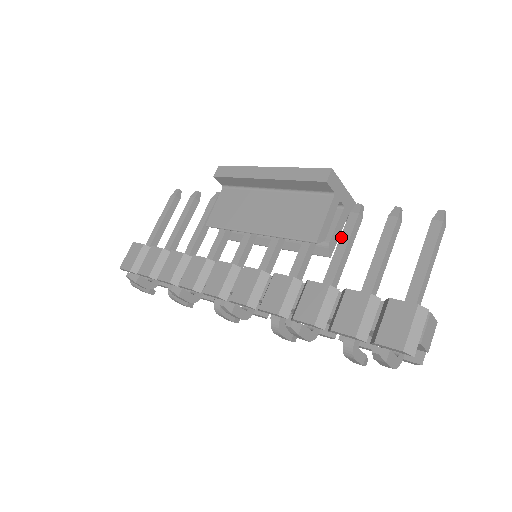
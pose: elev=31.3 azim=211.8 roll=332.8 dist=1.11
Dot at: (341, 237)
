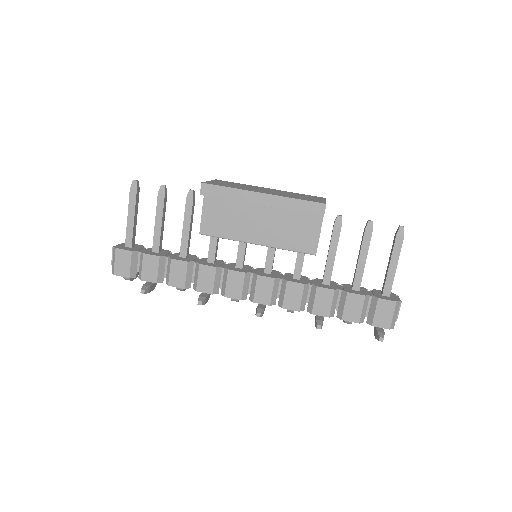
Dot at: (331, 245)
